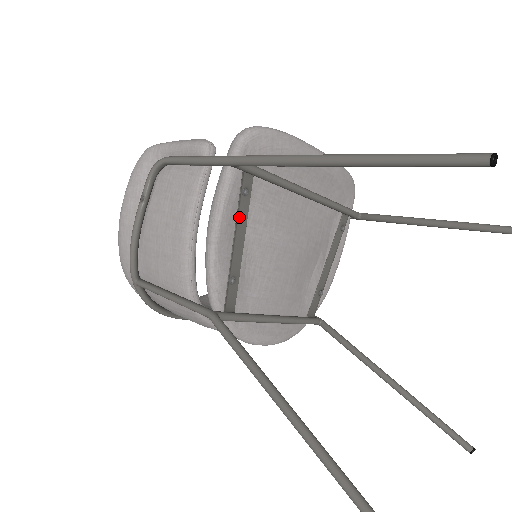
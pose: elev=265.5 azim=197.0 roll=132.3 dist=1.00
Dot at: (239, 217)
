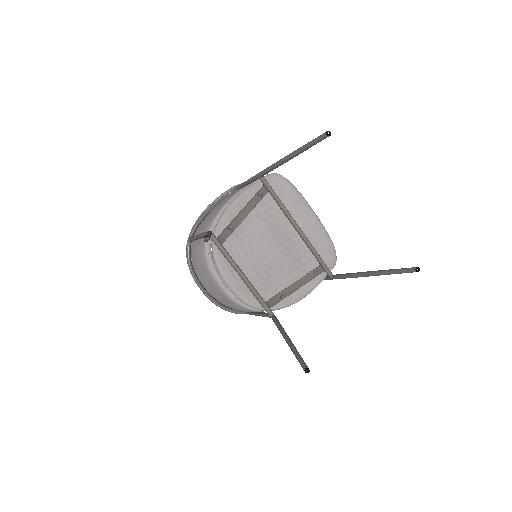
Dot at: (251, 202)
